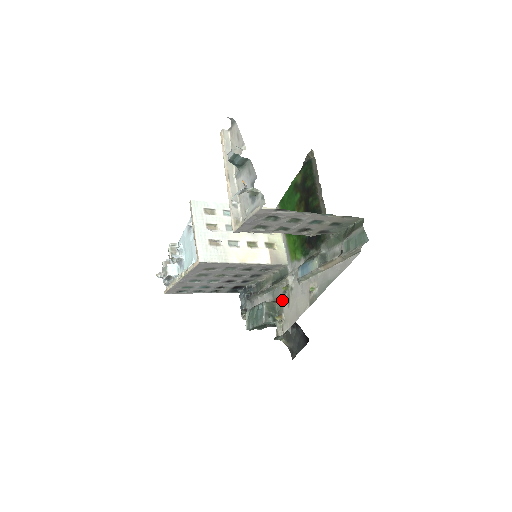
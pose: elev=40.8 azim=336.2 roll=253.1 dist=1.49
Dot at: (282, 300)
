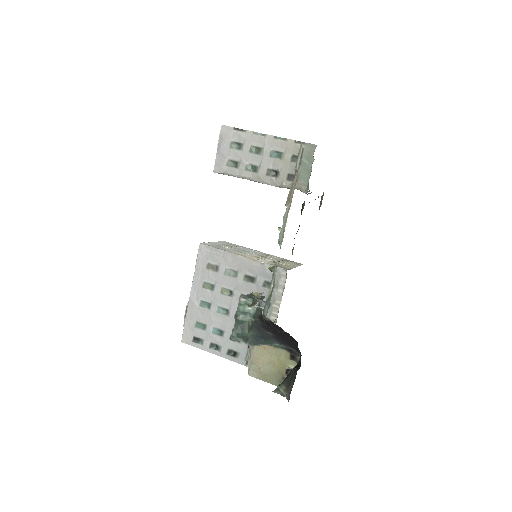
Dot at: occluded
